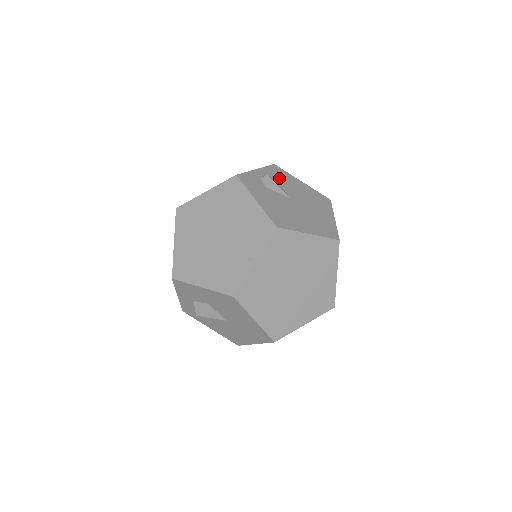
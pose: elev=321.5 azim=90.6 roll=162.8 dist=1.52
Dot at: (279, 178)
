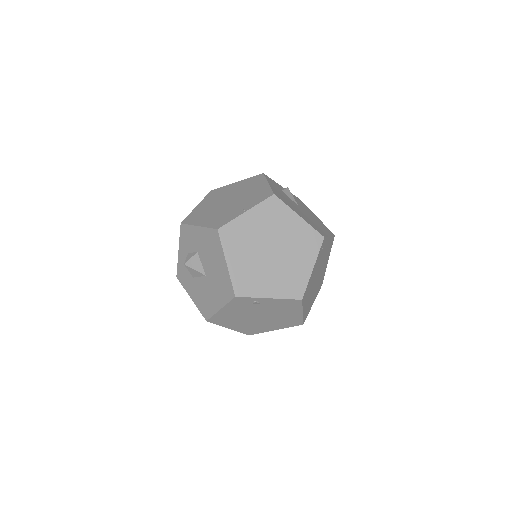
Dot at: (297, 200)
